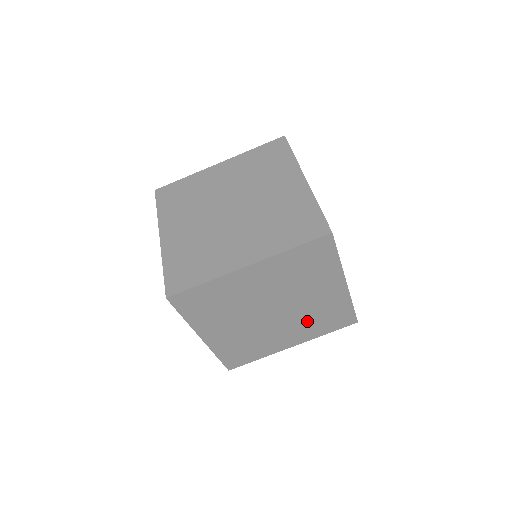
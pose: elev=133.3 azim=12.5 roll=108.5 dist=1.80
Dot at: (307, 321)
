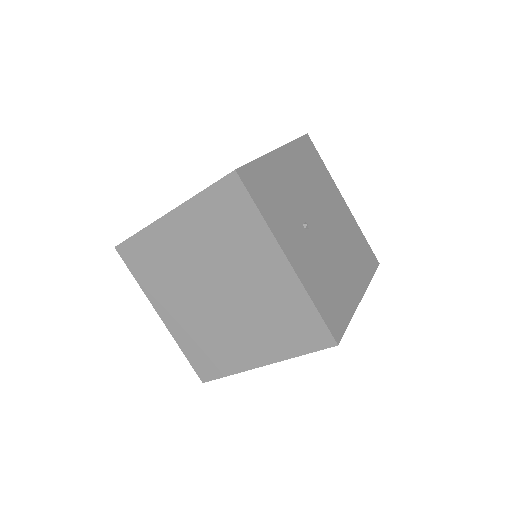
Dot at: (264, 321)
